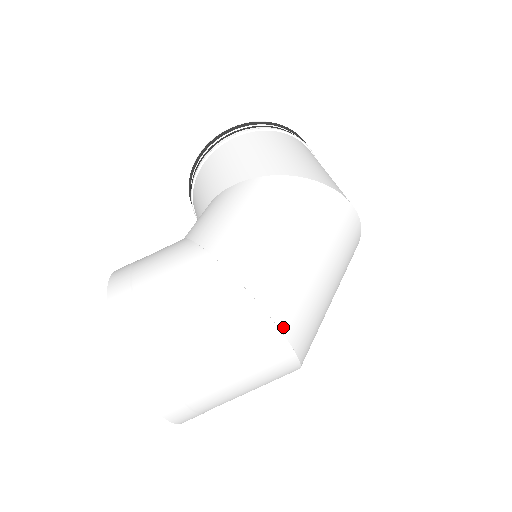
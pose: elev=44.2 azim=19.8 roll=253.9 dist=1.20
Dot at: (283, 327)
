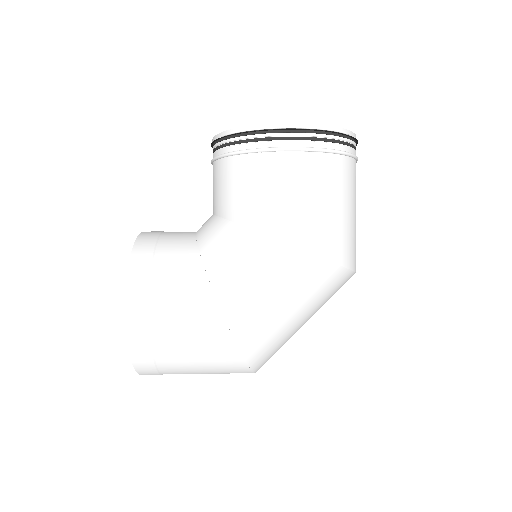
Dot at: (257, 370)
